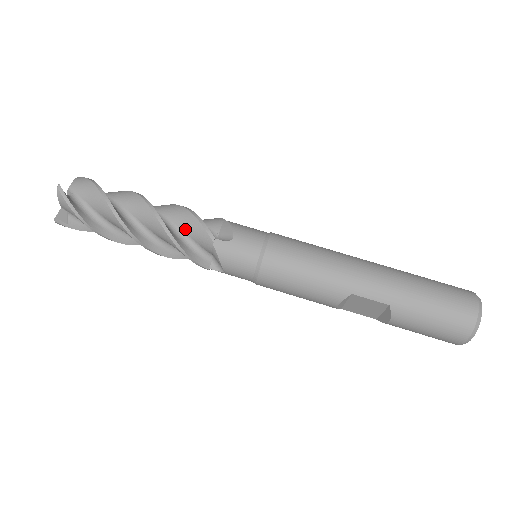
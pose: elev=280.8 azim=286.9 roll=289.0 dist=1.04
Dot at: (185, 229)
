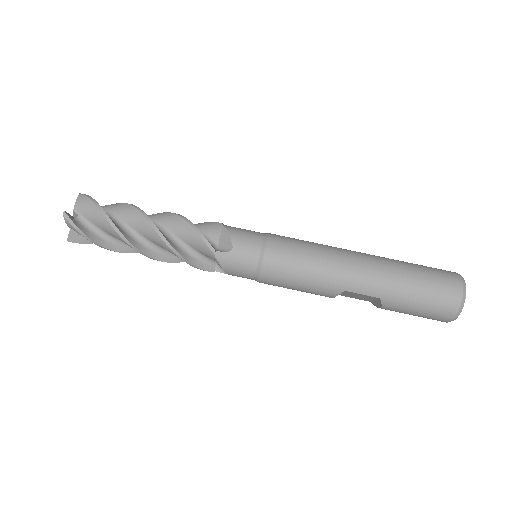
Dot at: (187, 241)
